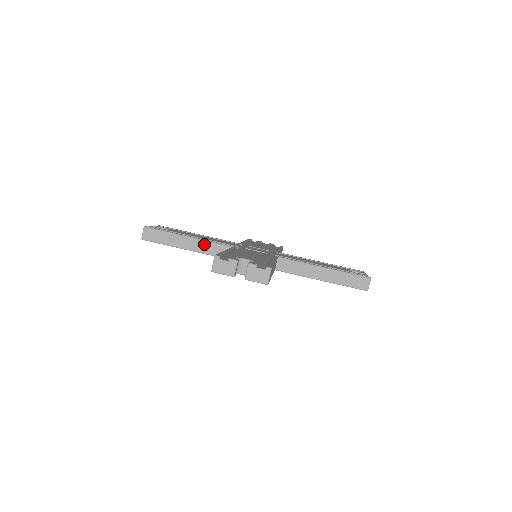
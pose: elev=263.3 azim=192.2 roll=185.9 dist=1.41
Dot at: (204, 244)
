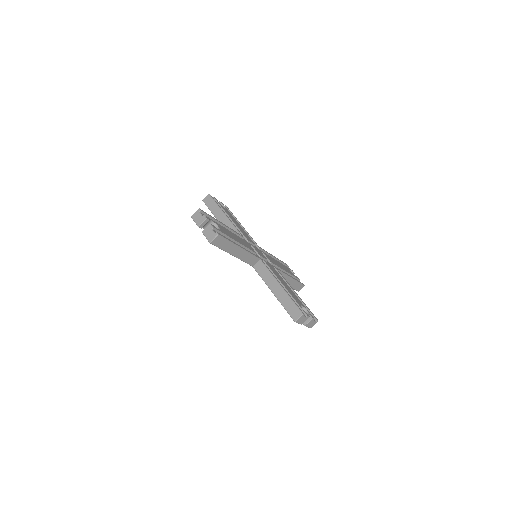
Dot at: (229, 224)
